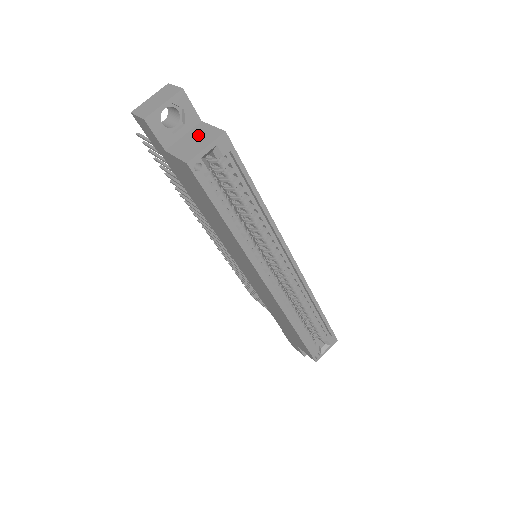
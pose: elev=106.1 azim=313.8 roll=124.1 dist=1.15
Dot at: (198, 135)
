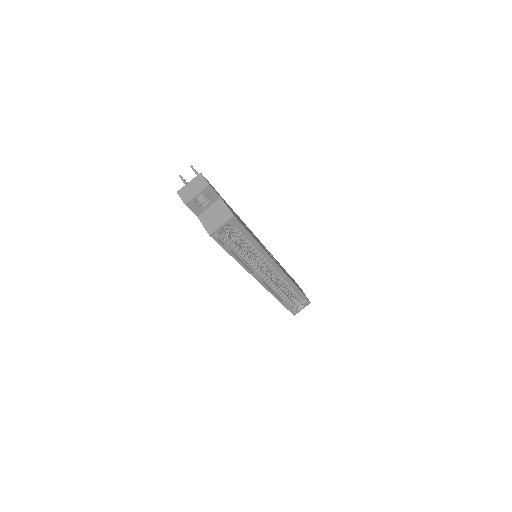
Dot at: (218, 211)
